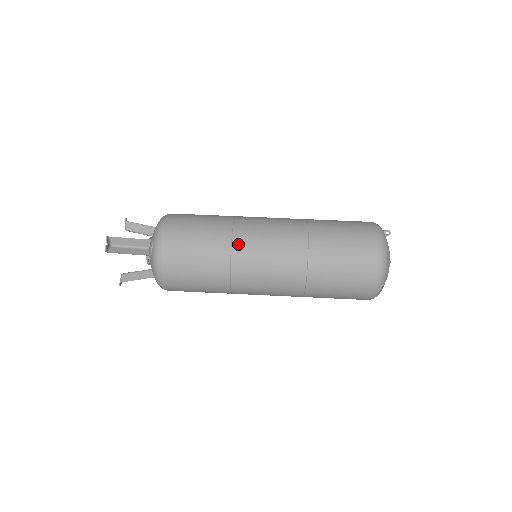
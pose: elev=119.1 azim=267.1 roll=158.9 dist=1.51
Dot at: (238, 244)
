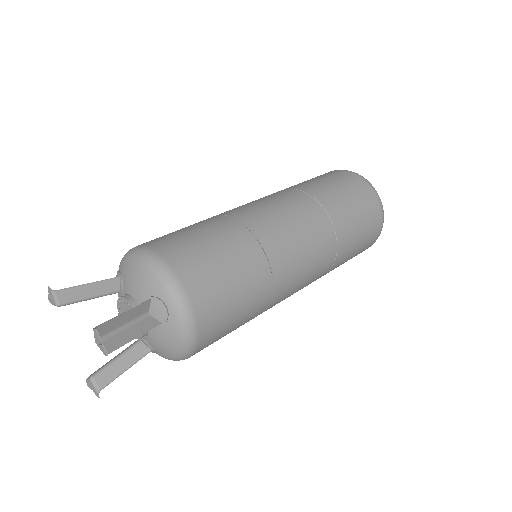
Dot at: (271, 248)
